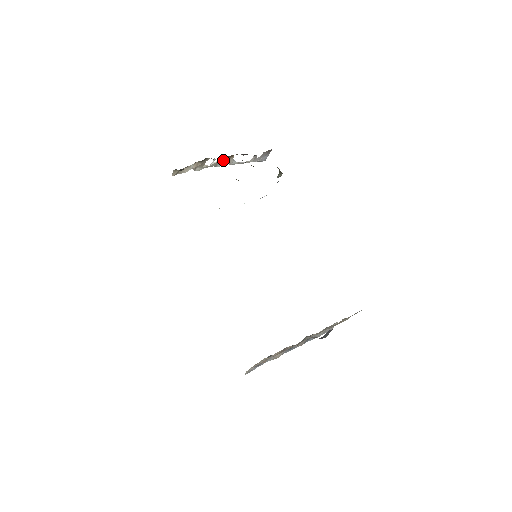
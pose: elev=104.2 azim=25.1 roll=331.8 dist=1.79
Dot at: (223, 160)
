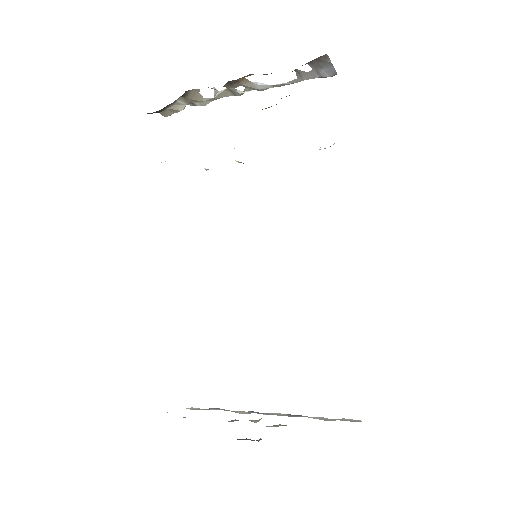
Dot at: (232, 87)
